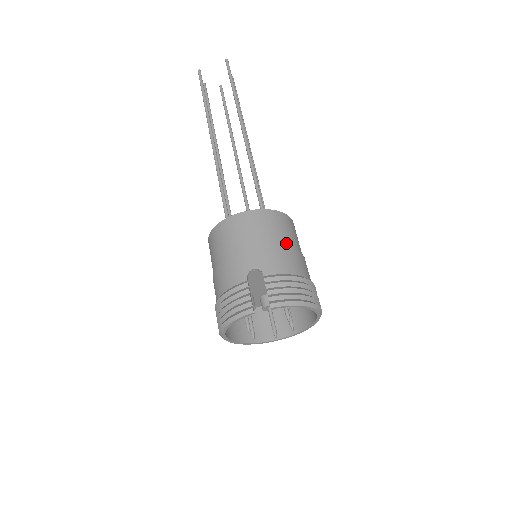
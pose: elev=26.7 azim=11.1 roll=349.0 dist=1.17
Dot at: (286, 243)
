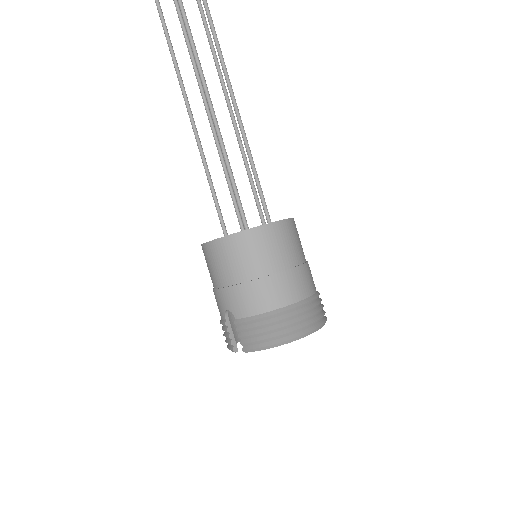
Dot at: (255, 273)
